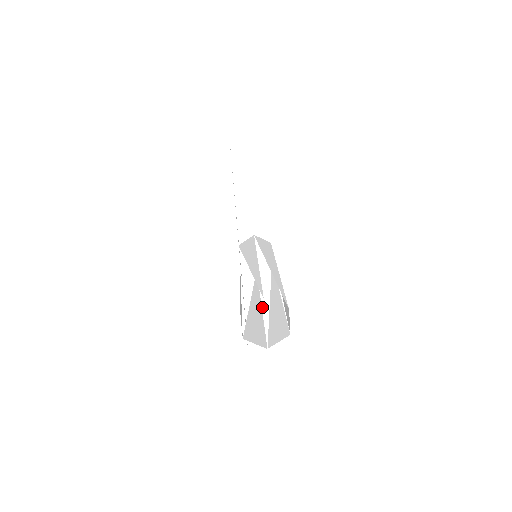
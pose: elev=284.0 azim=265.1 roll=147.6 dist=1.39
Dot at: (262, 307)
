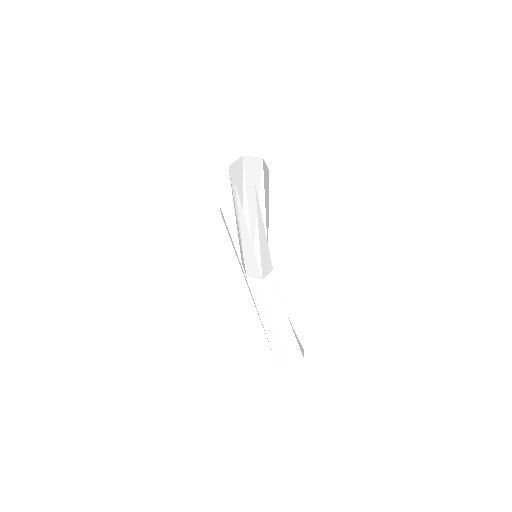
Dot at: occluded
